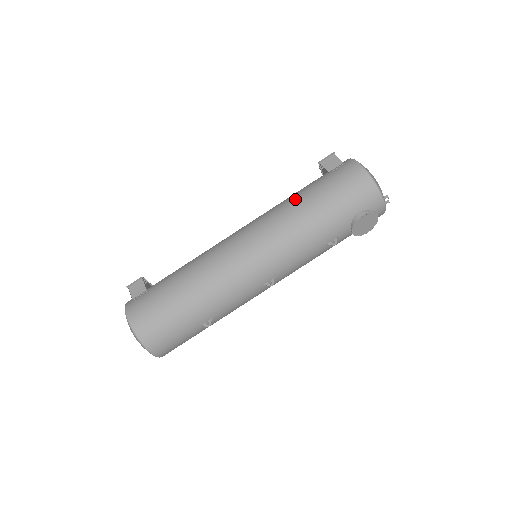
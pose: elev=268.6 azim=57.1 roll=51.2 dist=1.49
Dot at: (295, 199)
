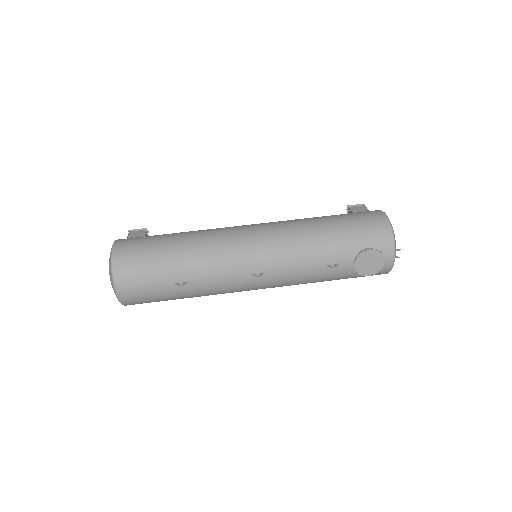
Dot at: (314, 217)
